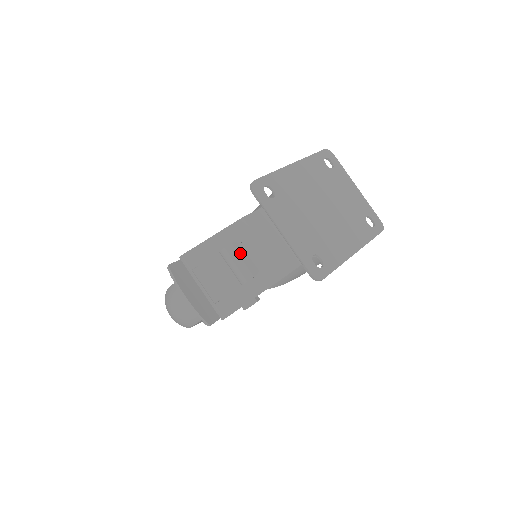
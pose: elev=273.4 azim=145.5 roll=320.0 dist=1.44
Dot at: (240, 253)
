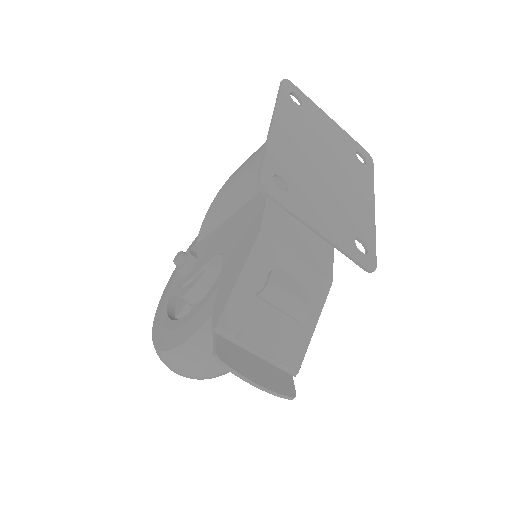
Dot at: (283, 285)
